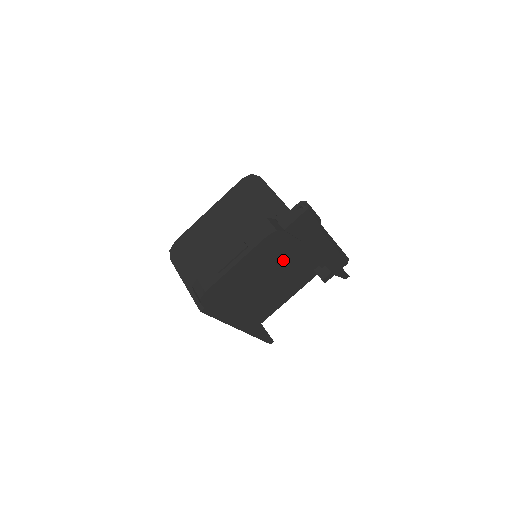
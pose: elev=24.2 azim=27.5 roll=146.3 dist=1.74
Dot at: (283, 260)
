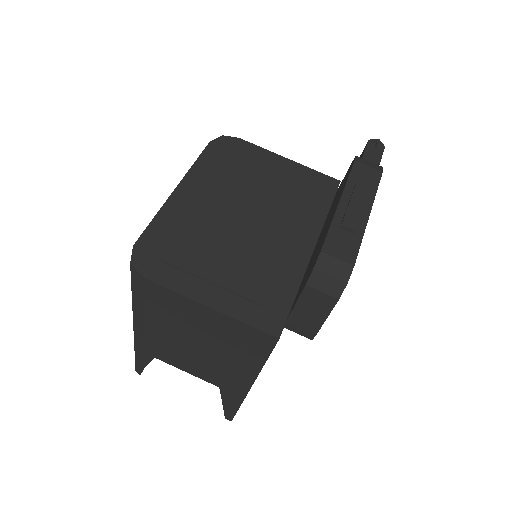
Dot at: occluded
